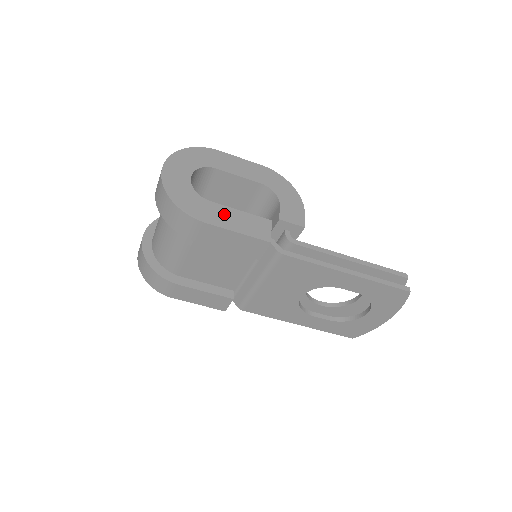
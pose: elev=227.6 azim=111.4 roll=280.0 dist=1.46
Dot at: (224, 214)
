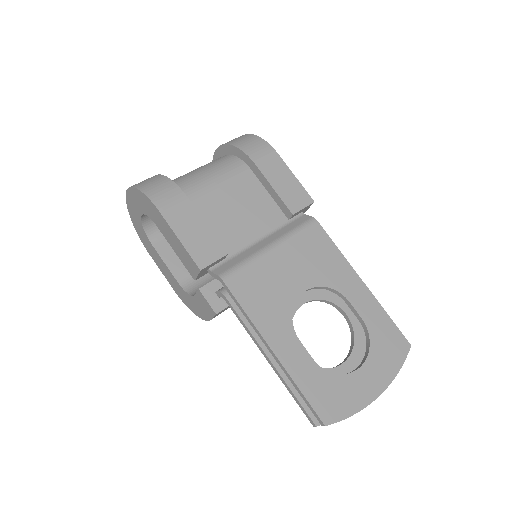
Dot at: occluded
